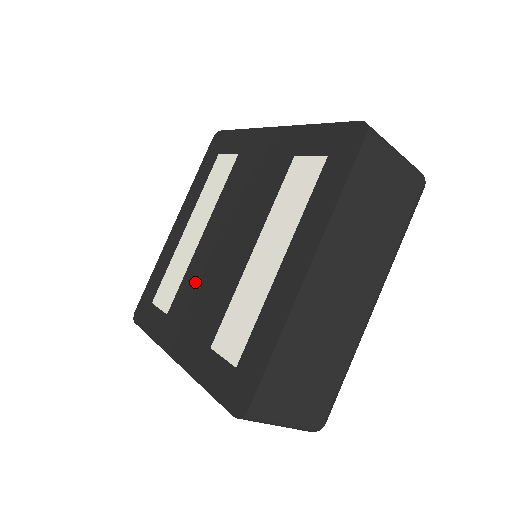
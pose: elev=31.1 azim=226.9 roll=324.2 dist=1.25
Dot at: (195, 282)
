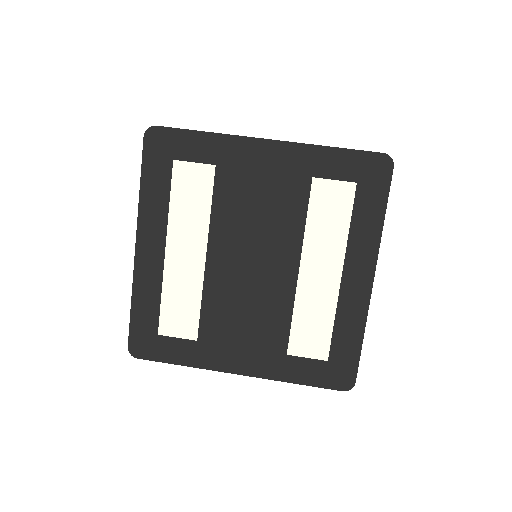
Dot at: (226, 305)
